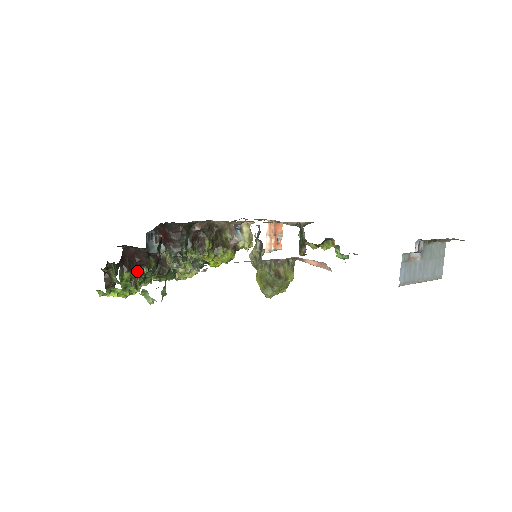
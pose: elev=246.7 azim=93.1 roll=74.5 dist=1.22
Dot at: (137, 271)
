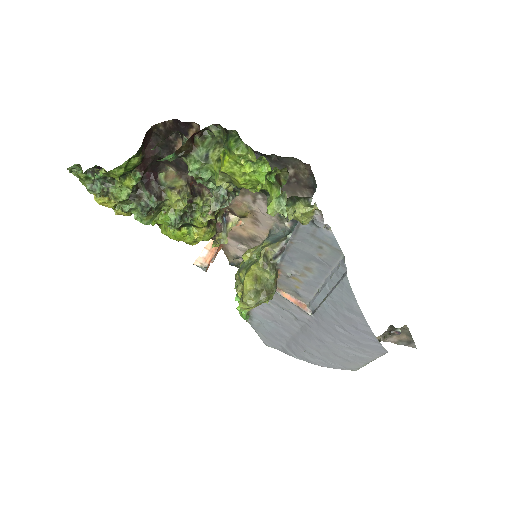
Dot at: (135, 167)
